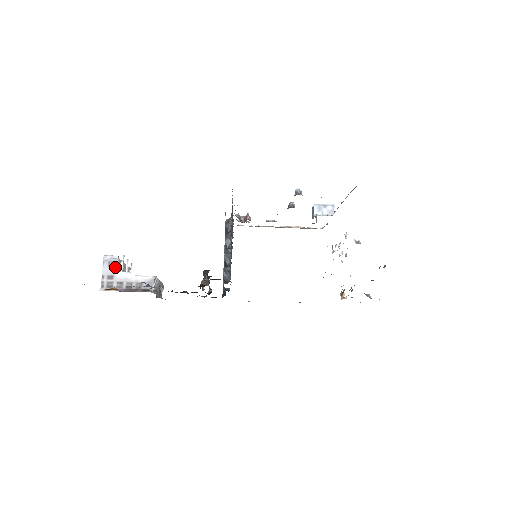
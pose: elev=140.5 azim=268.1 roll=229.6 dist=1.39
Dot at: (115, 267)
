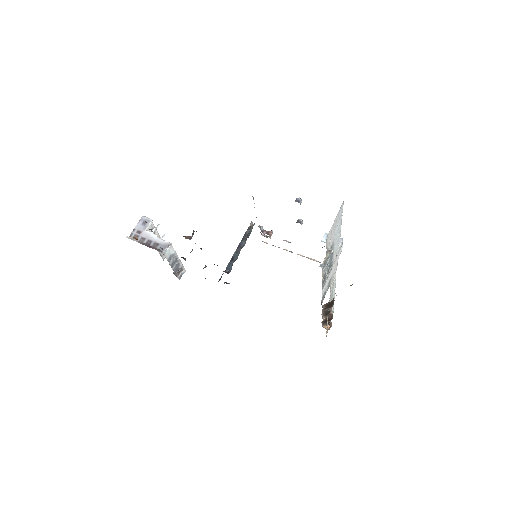
Dot at: (146, 226)
